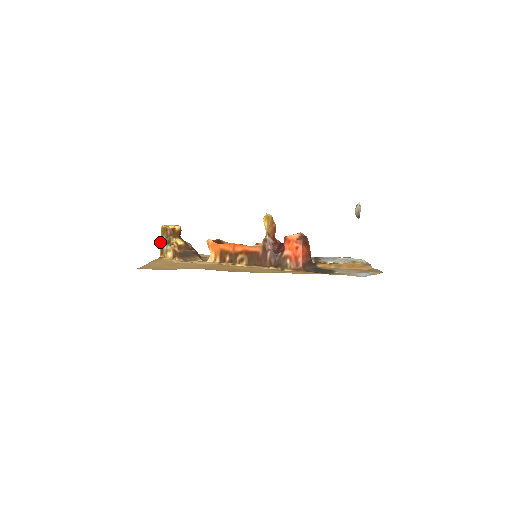
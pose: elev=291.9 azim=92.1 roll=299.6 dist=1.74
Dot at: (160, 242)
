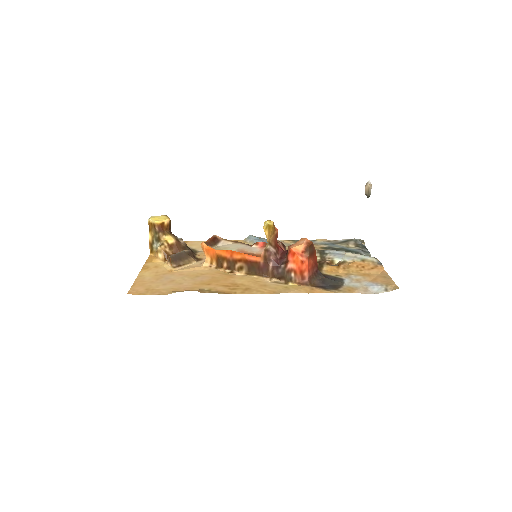
Dot at: occluded
